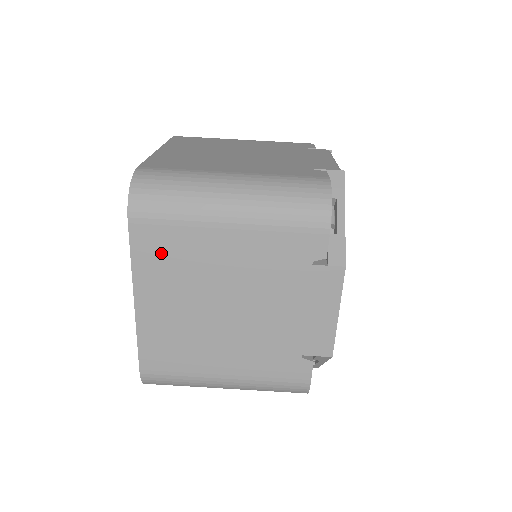
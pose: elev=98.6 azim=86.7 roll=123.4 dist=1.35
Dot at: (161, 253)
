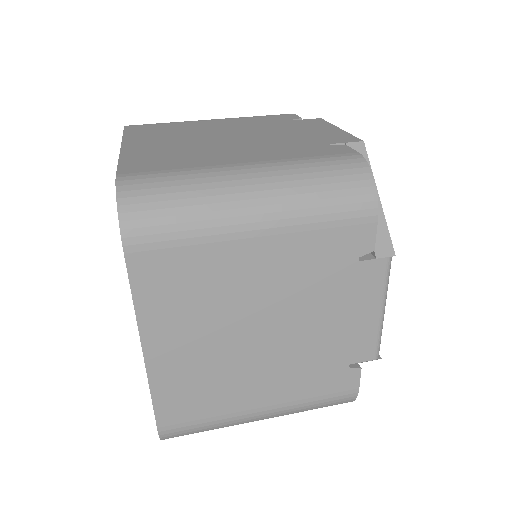
Dot at: (153, 130)
